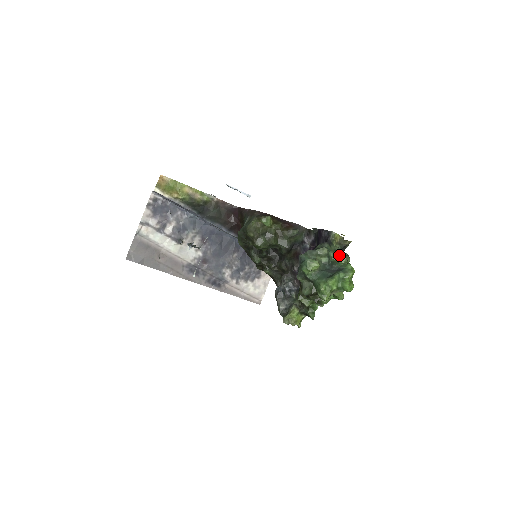
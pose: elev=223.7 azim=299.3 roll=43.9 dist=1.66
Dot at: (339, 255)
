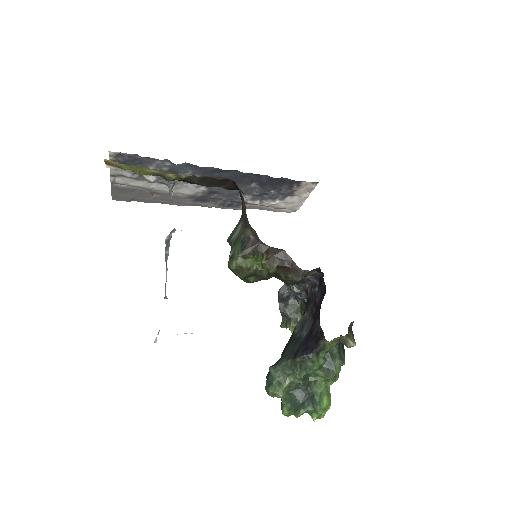
Dot at: (322, 375)
